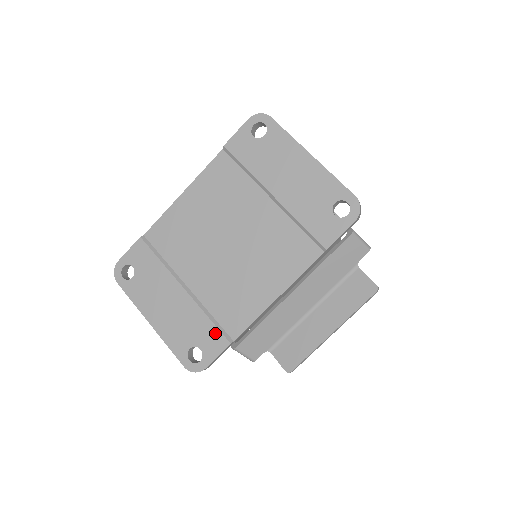
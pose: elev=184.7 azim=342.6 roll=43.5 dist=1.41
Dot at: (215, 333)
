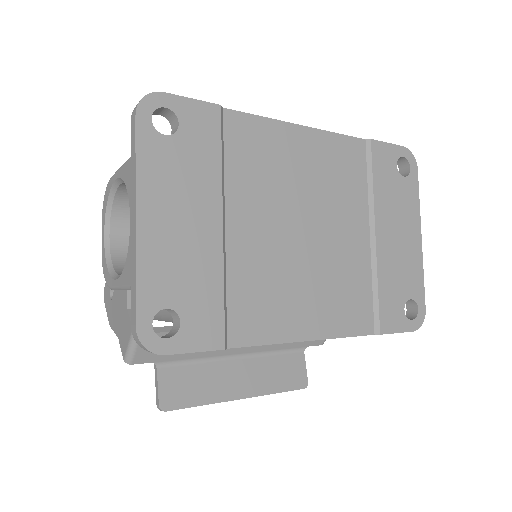
Dot at: (217, 318)
